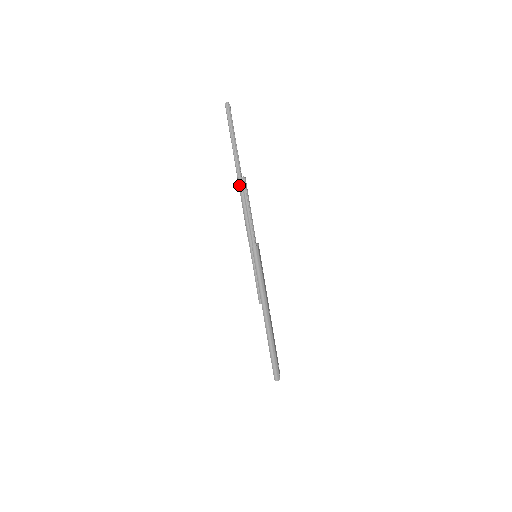
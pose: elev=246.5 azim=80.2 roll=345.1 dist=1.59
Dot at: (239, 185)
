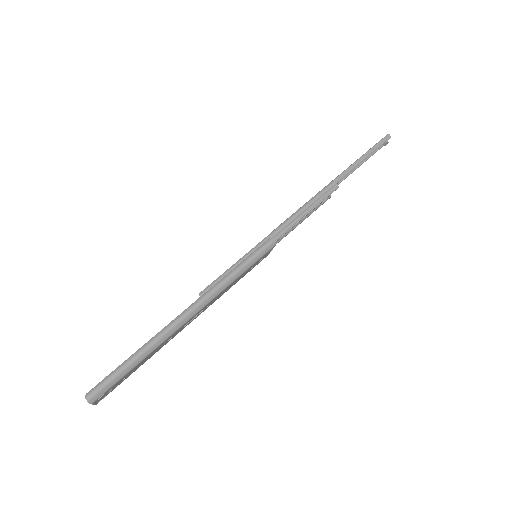
Dot at: (327, 186)
